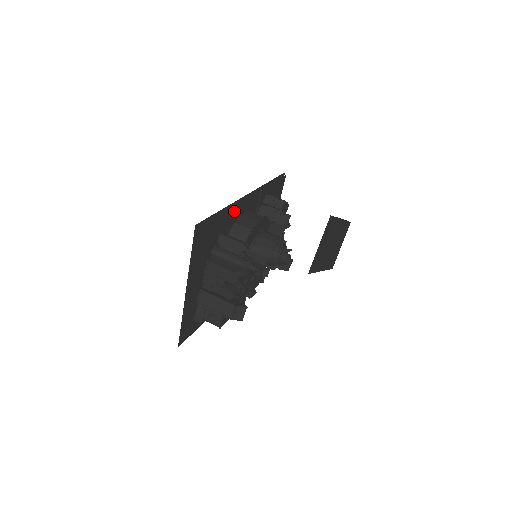
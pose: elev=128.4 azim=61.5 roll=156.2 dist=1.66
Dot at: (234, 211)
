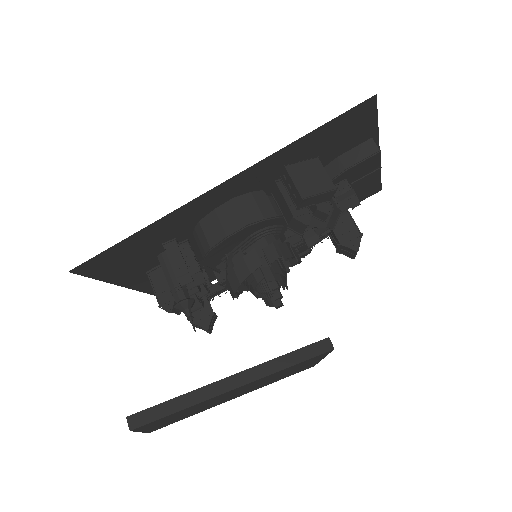
Dot at: (182, 216)
